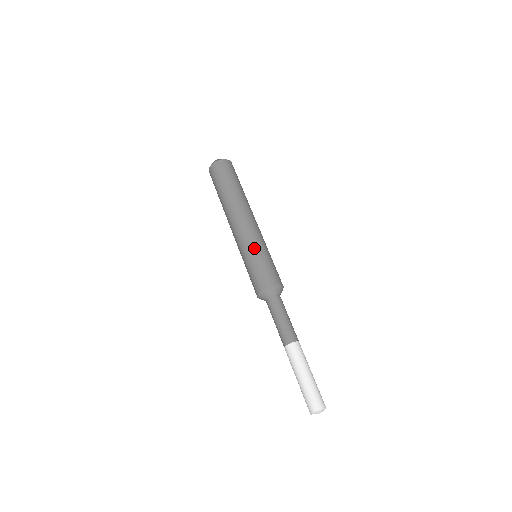
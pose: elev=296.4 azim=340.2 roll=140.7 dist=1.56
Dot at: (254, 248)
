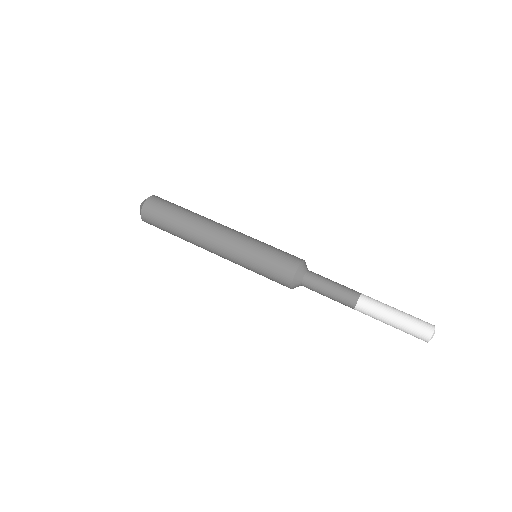
Dot at: (257, 242)
